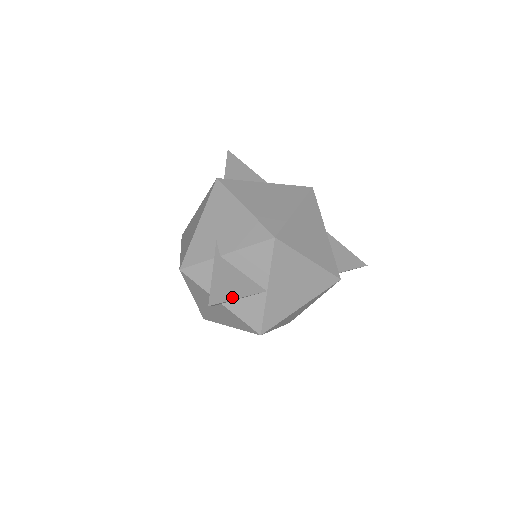
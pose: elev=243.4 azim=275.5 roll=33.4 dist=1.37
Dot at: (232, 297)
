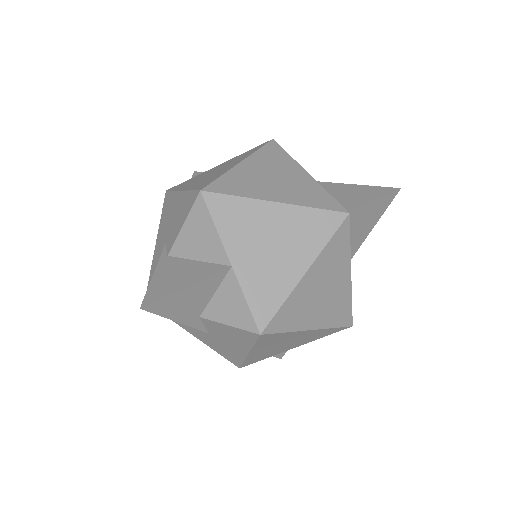
Dot at: (177, 289)
